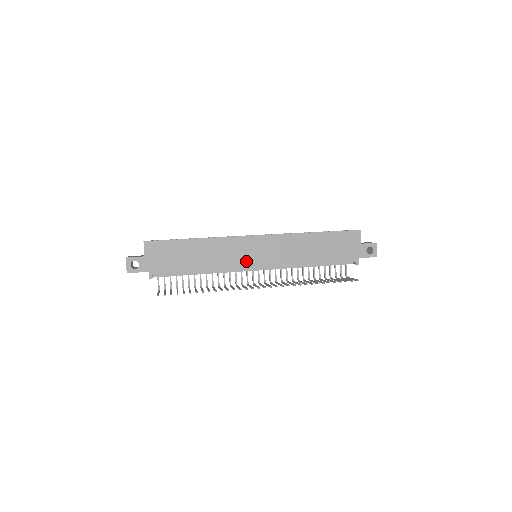
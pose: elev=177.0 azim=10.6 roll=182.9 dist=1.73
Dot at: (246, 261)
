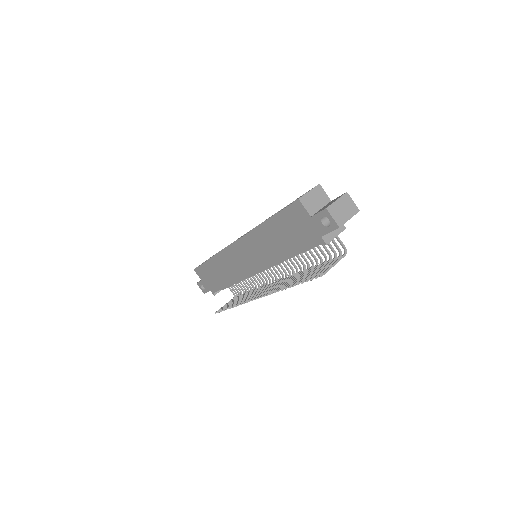
Dot at: (244, 269)
